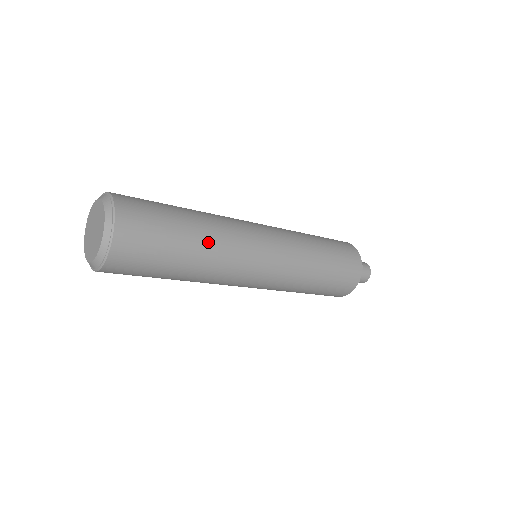
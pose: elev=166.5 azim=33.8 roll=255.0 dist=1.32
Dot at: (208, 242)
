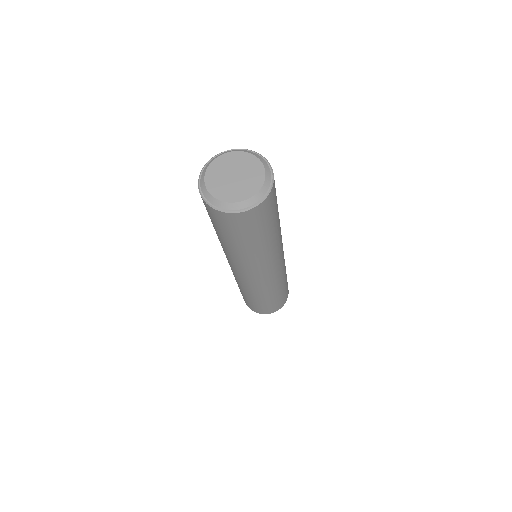
Dot at: (279, 219)
